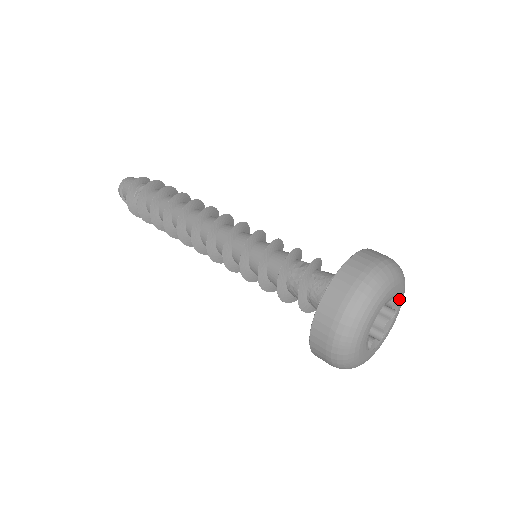
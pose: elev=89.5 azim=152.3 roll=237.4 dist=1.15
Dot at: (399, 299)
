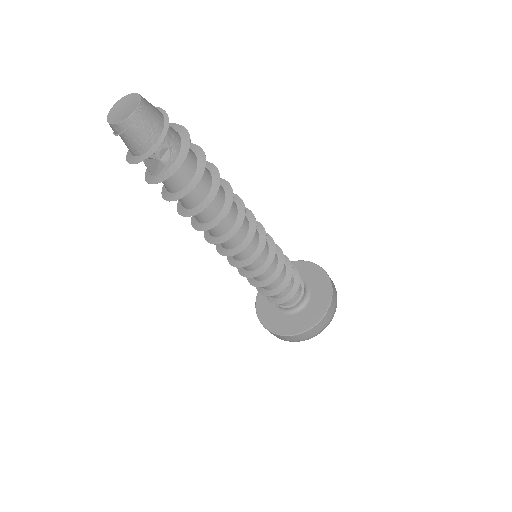
Dot at: occluded
